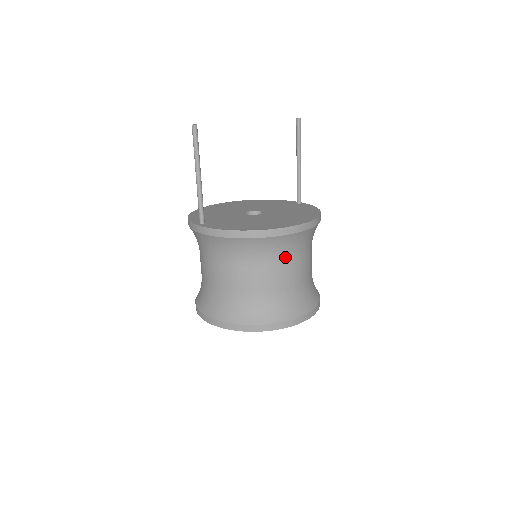
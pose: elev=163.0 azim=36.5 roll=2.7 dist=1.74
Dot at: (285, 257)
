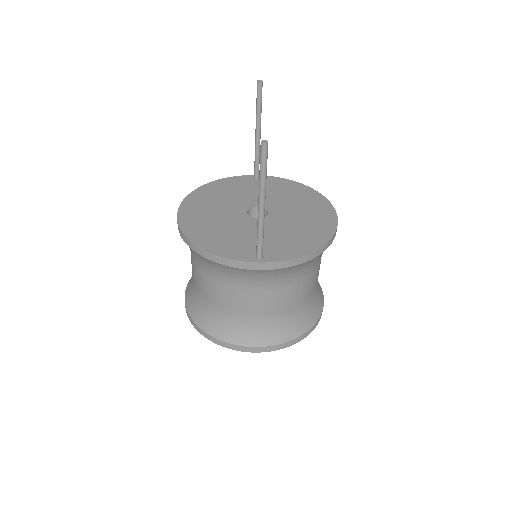
Dot at: occluded
